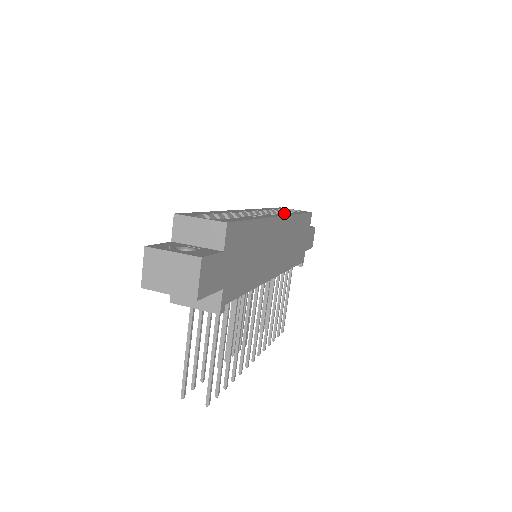
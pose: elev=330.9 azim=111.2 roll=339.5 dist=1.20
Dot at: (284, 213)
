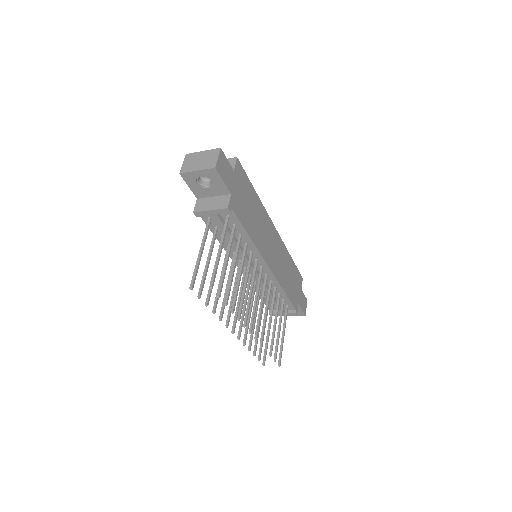
Dot at: occluded
